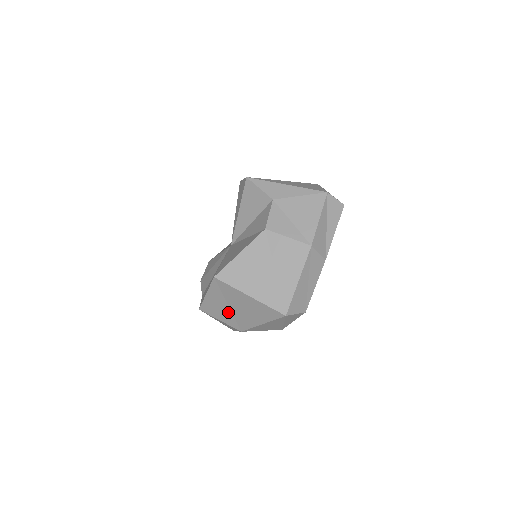
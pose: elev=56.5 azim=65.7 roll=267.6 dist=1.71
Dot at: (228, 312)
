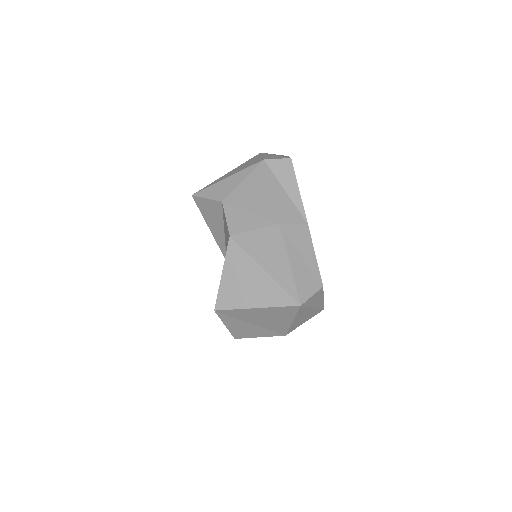
Dot at: (257, 328)
